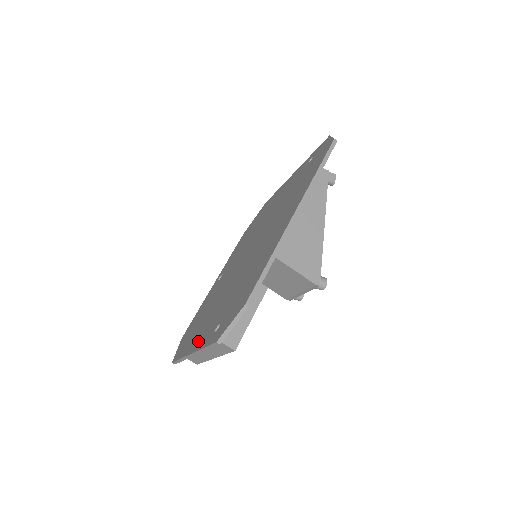
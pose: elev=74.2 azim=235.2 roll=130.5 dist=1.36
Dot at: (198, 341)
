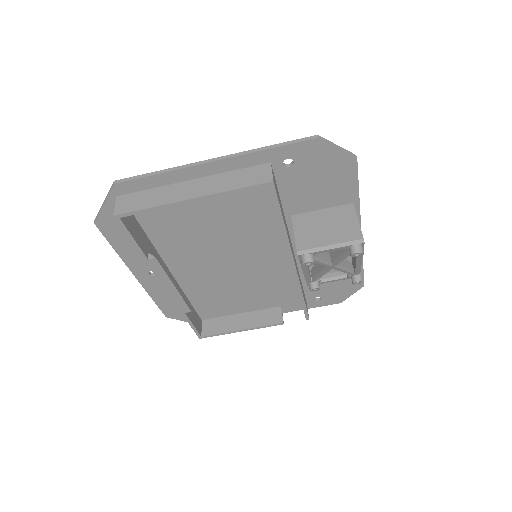
Dot at: (224, 169)
